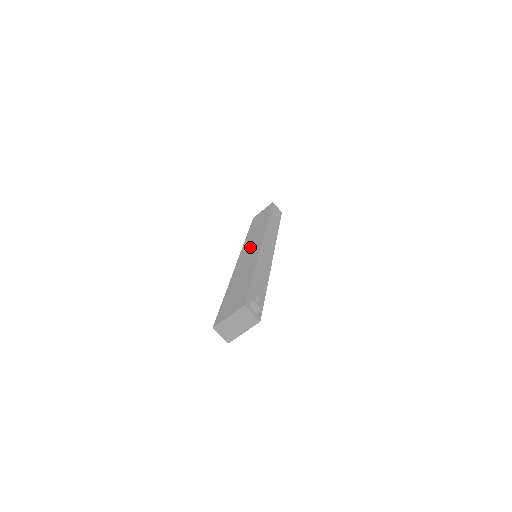
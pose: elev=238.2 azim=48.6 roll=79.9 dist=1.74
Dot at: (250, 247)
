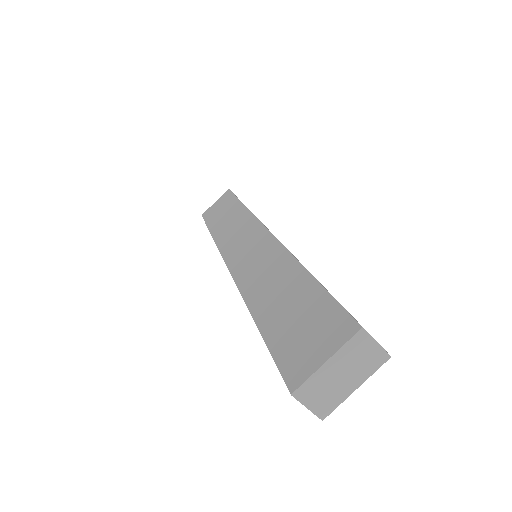
Dot at: (242, 243)
